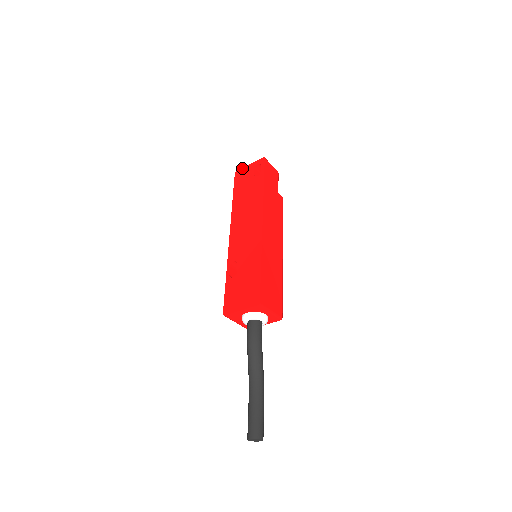
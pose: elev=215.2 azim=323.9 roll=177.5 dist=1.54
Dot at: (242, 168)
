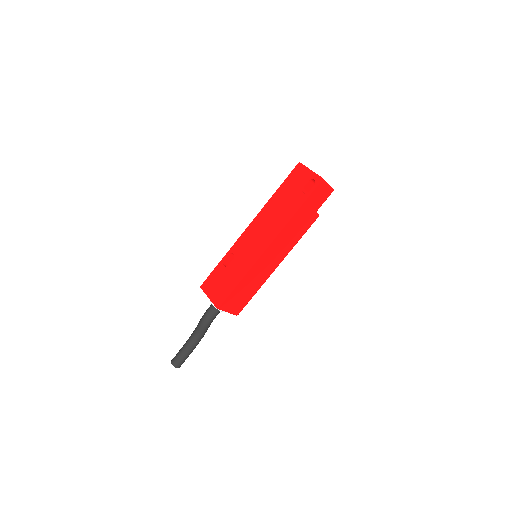
Dot at: (305, 166)
